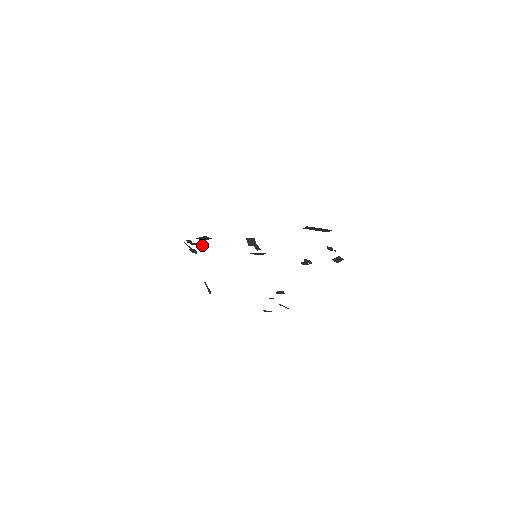
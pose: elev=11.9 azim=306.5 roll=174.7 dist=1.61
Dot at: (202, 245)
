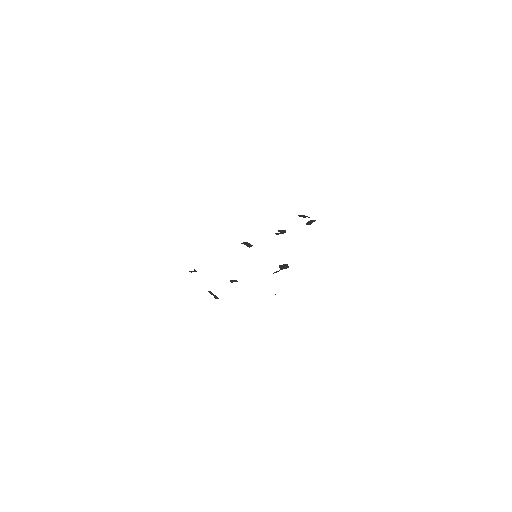
Dot at: (232, 281)
